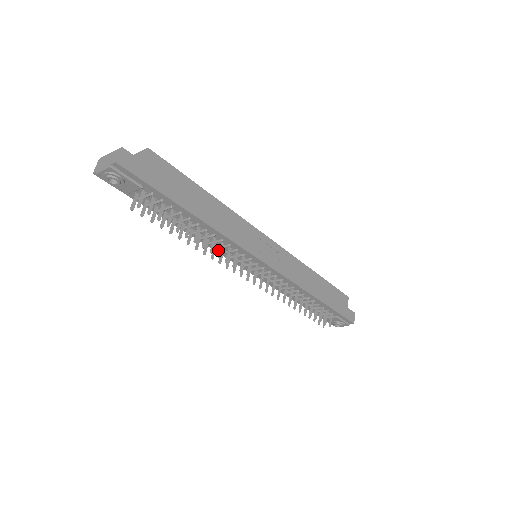
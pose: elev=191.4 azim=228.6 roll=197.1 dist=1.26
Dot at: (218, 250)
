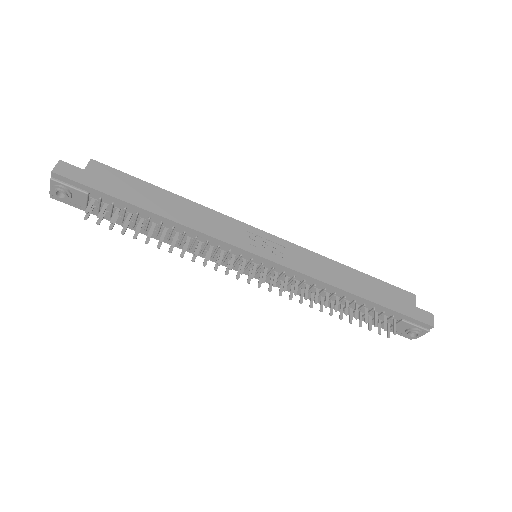
Dot at: occluded
